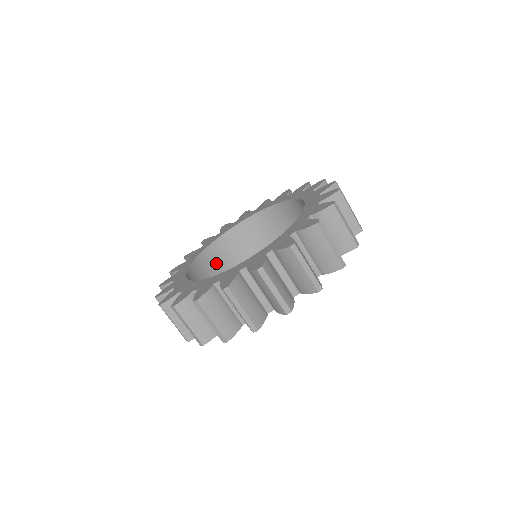
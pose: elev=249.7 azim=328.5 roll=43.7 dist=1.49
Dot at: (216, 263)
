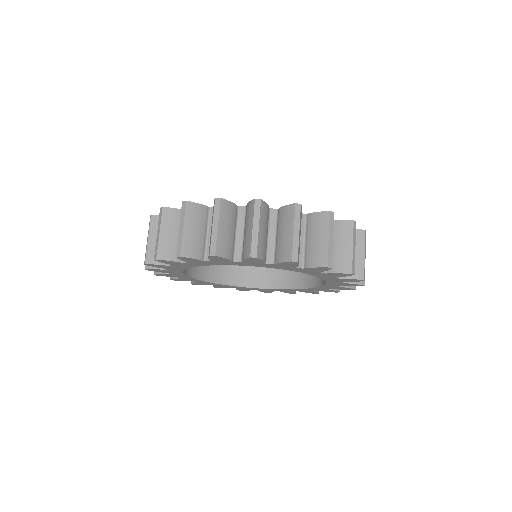
Dot at: occluded
